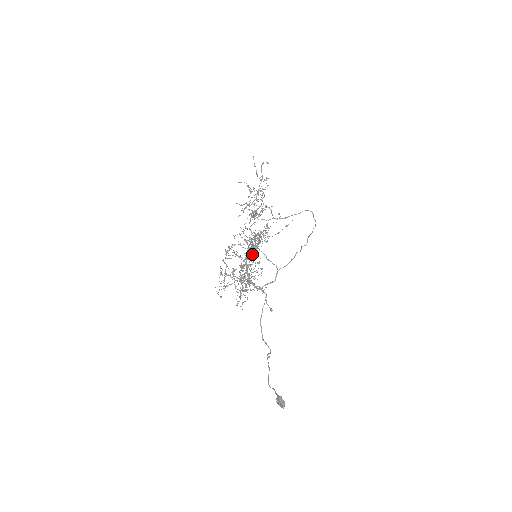
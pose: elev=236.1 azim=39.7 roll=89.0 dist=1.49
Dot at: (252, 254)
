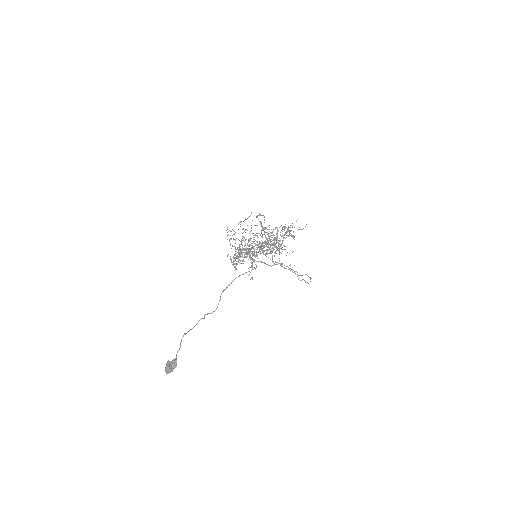
Dot at: occluded
